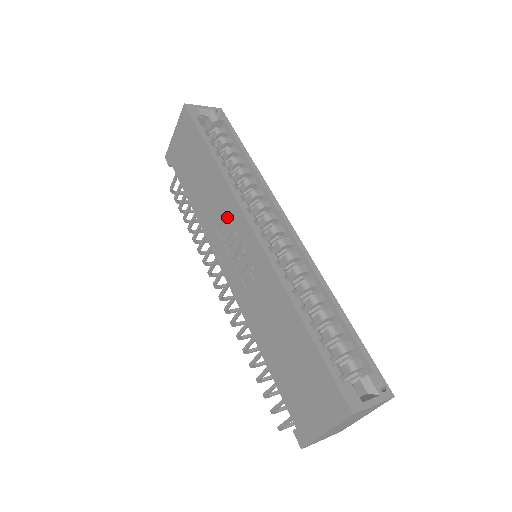
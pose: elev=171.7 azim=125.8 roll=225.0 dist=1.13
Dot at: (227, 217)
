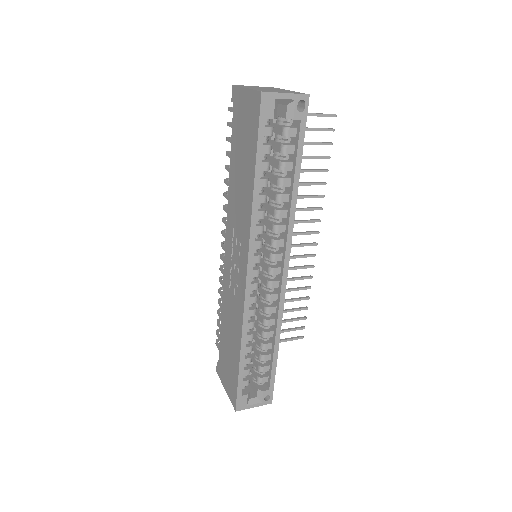
Dot at: (241, 236)
